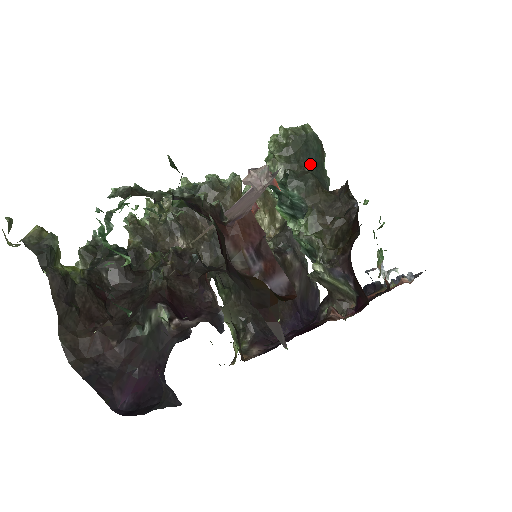
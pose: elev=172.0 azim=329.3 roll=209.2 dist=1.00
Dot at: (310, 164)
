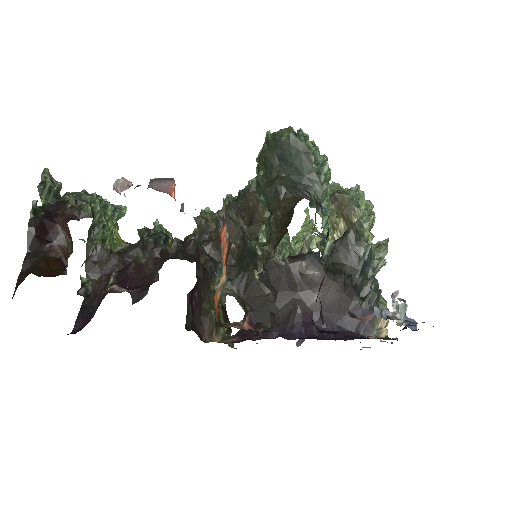
Dot at: (288, 169)
